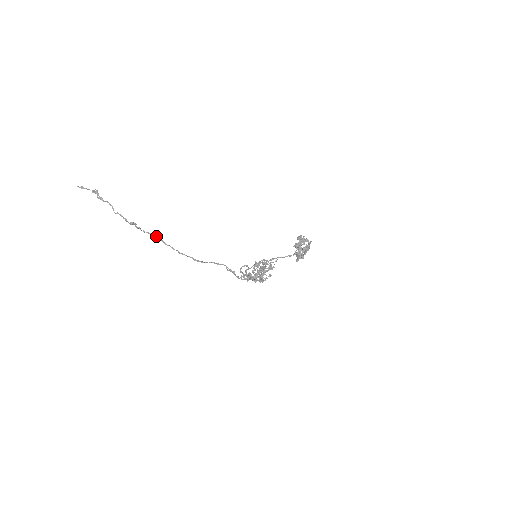
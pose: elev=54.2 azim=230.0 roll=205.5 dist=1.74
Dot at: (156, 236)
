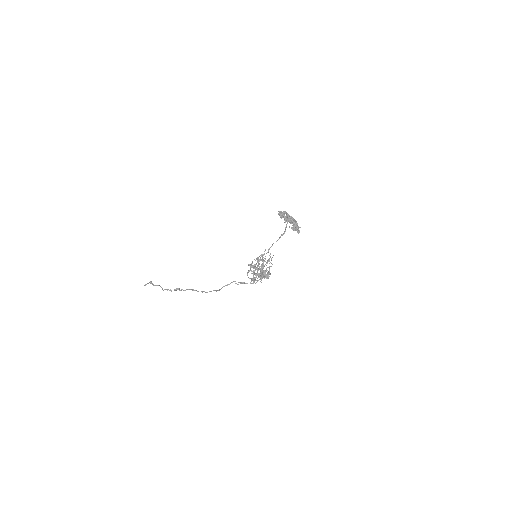
Dot at: (190, 289)
